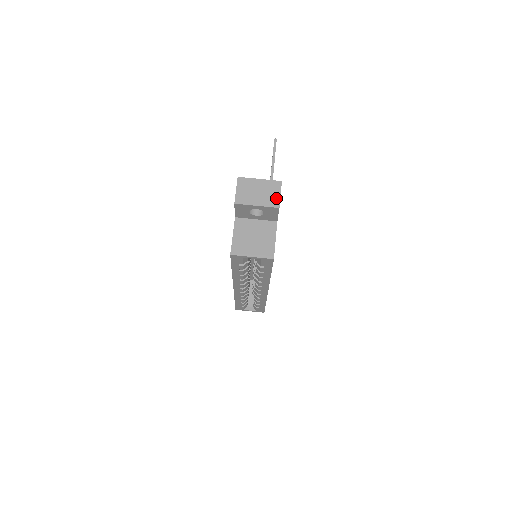
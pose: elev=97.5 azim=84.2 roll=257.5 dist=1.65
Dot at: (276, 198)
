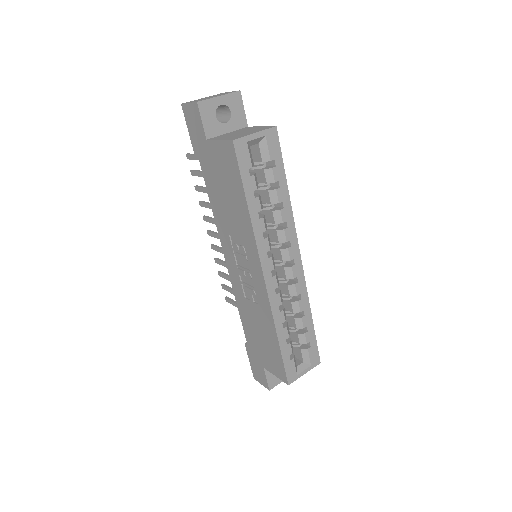
Dot at: (230, 92)
